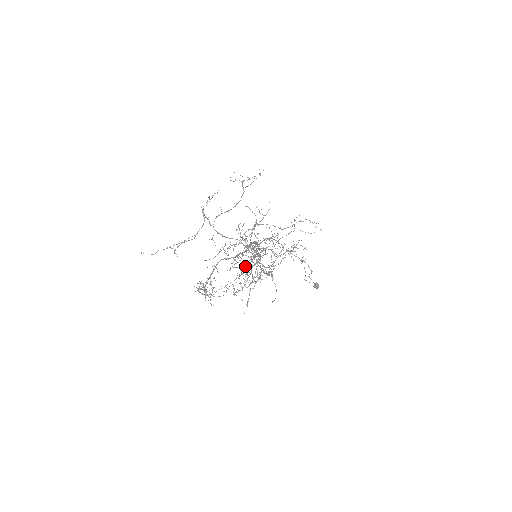
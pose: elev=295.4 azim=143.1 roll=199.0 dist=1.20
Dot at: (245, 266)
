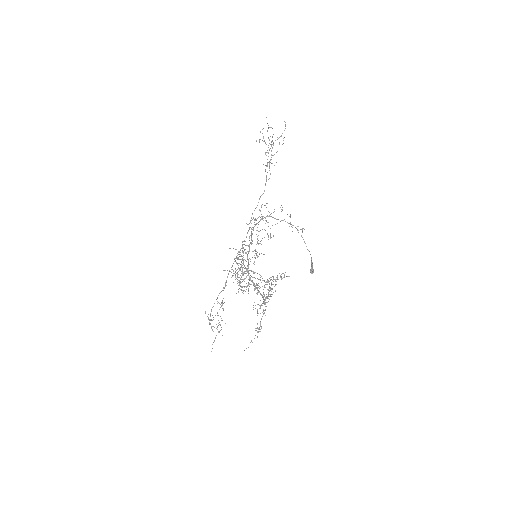
Dot at: (260, 313)
